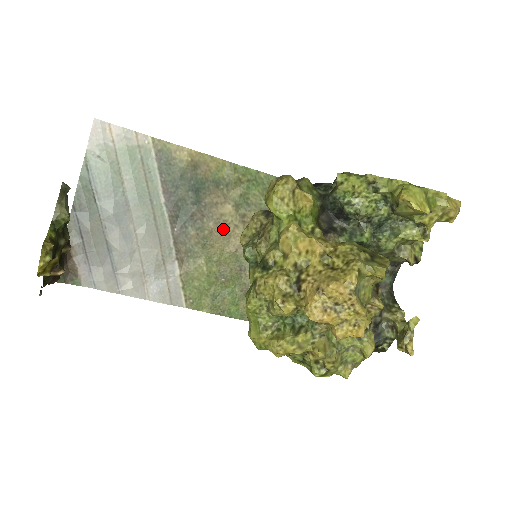
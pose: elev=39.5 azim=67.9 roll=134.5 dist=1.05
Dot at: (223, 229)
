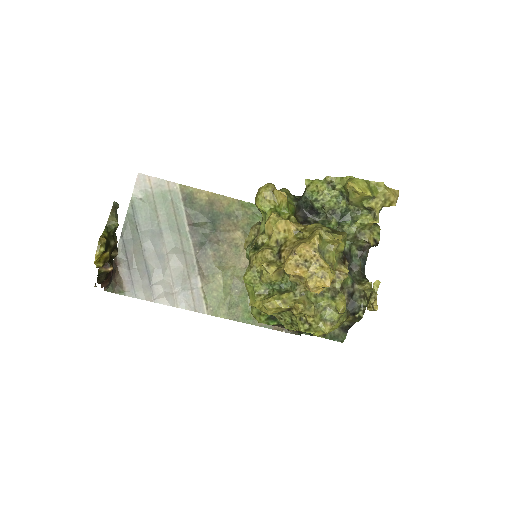
Dot at: (235, 250)
